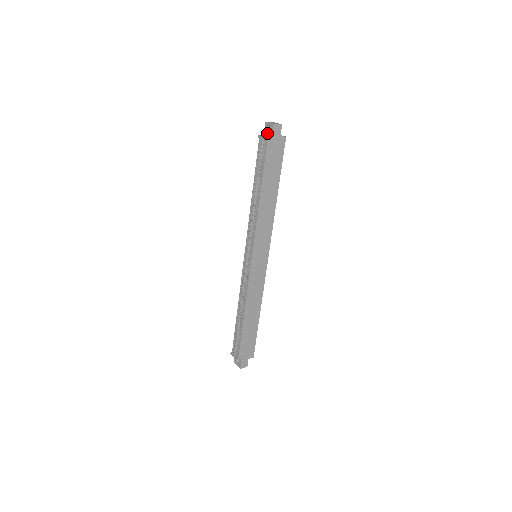
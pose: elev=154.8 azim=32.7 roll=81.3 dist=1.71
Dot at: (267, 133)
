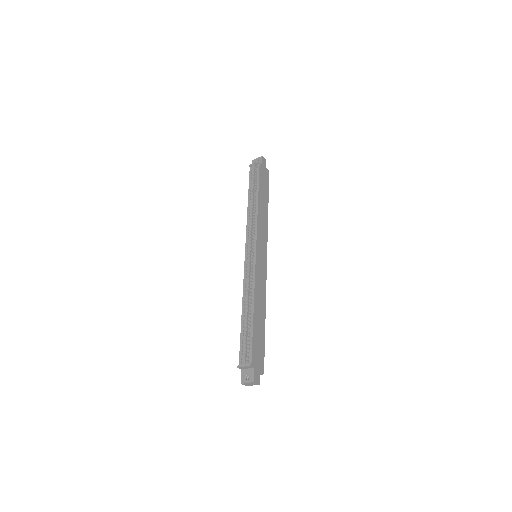
Dot at: occluded
